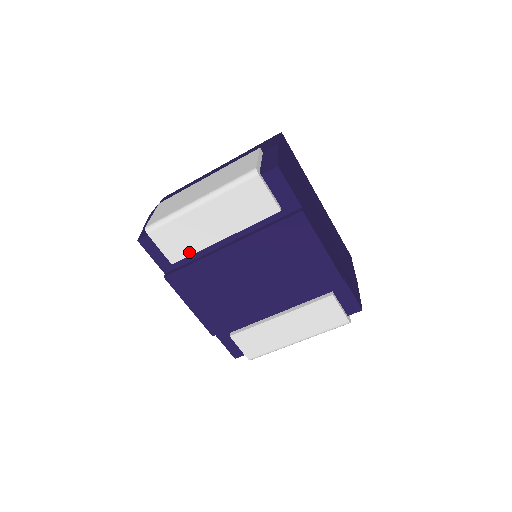
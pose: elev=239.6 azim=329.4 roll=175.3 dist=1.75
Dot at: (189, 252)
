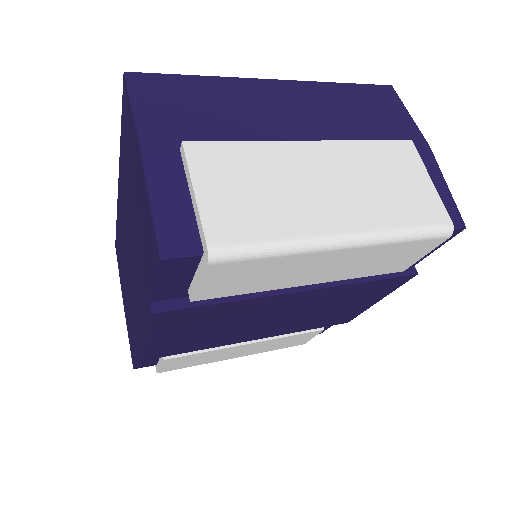
Dot at: (240, 292)
